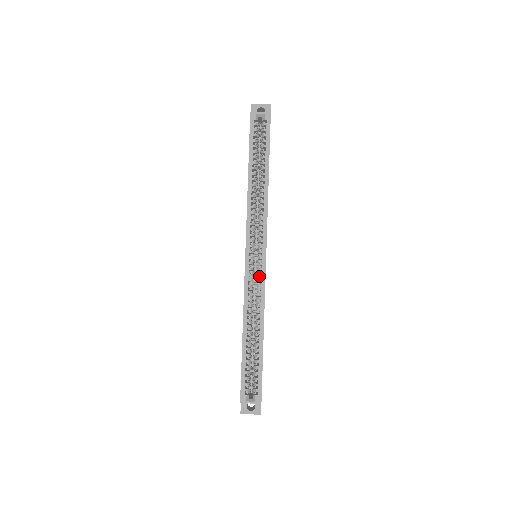
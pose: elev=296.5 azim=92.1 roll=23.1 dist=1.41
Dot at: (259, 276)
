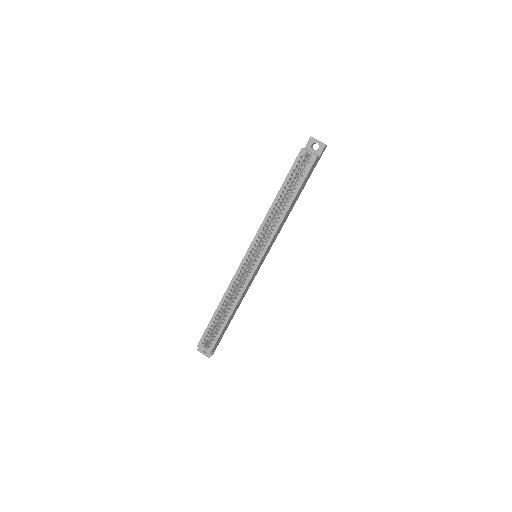
Dot at: occluded
